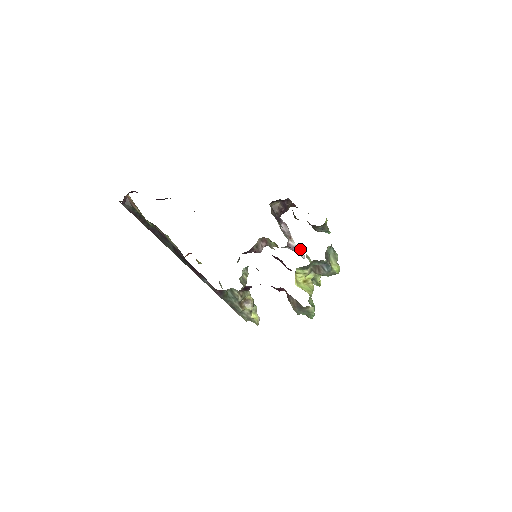
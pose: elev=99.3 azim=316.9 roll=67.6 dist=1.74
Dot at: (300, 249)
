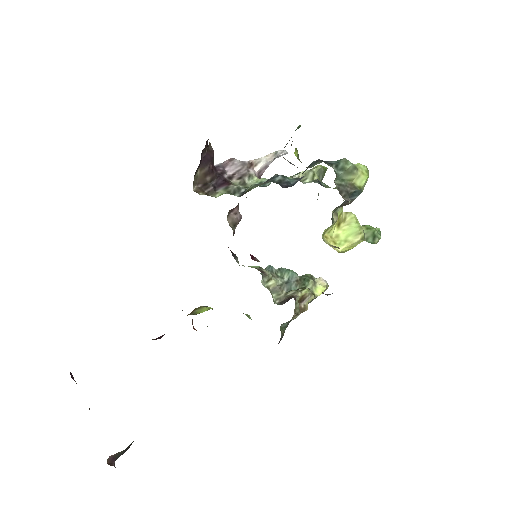
Dot at: (272, 153)
